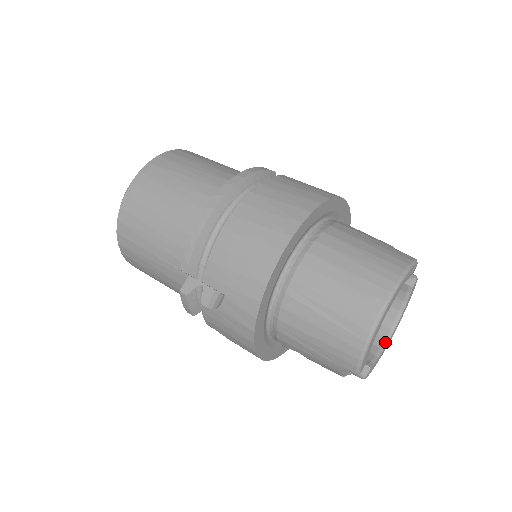
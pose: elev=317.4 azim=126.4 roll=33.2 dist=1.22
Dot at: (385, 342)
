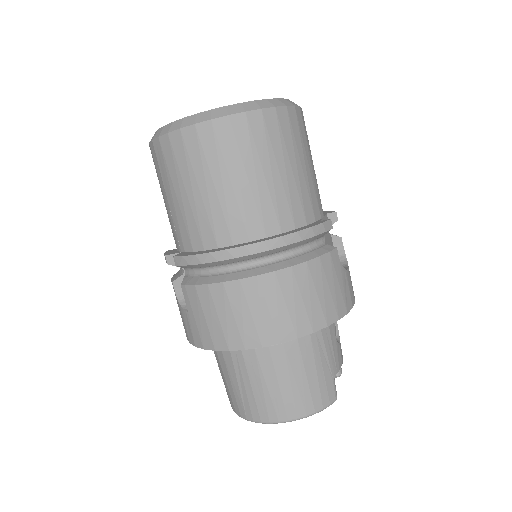
Dot at: occluded
